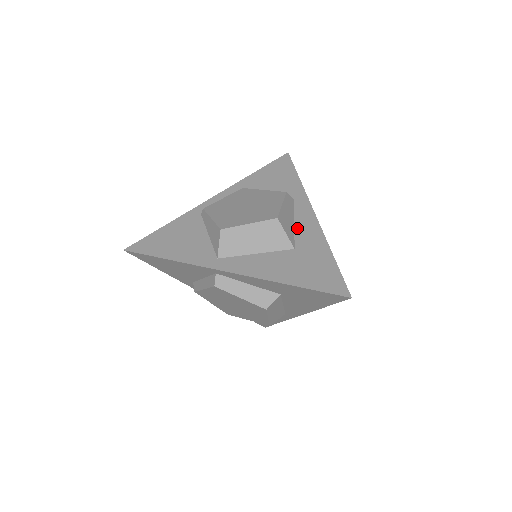
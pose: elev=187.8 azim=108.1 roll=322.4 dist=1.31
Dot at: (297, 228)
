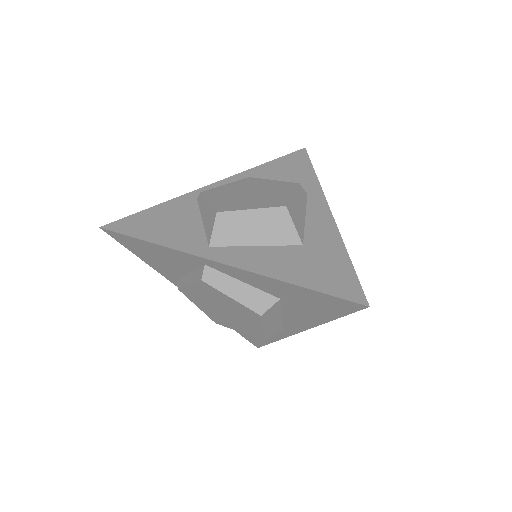
Dot at: (308, 223)
